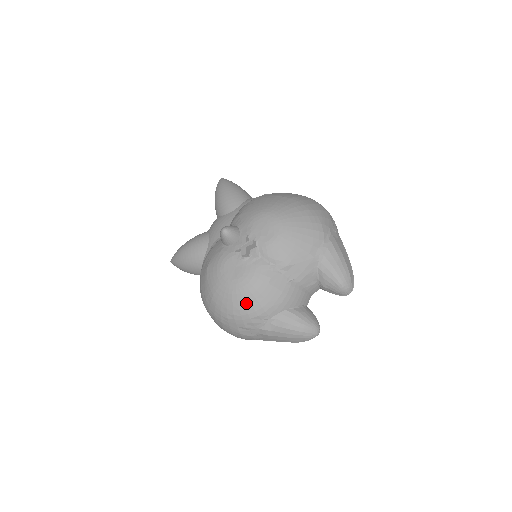
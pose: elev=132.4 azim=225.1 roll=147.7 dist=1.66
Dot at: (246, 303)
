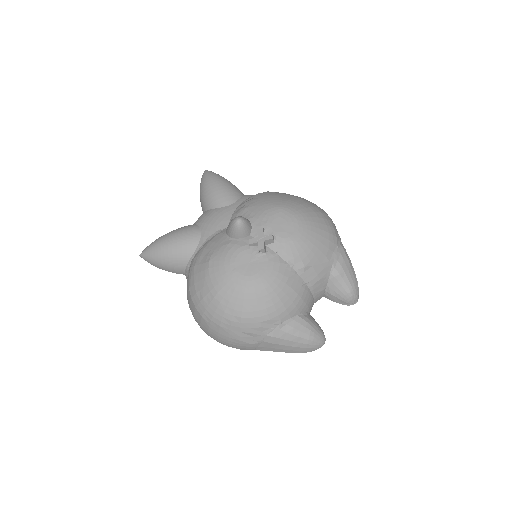
Dot at: (259, 304)
